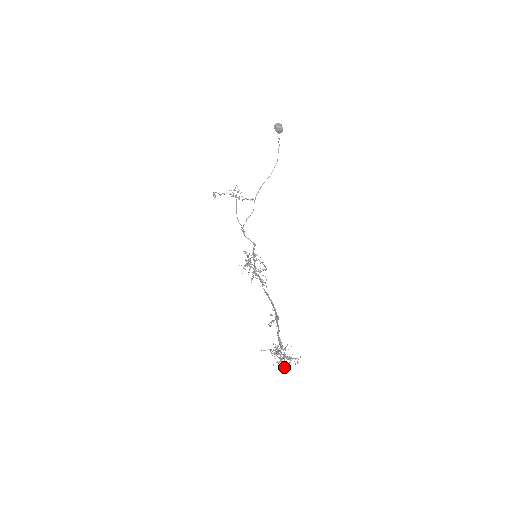
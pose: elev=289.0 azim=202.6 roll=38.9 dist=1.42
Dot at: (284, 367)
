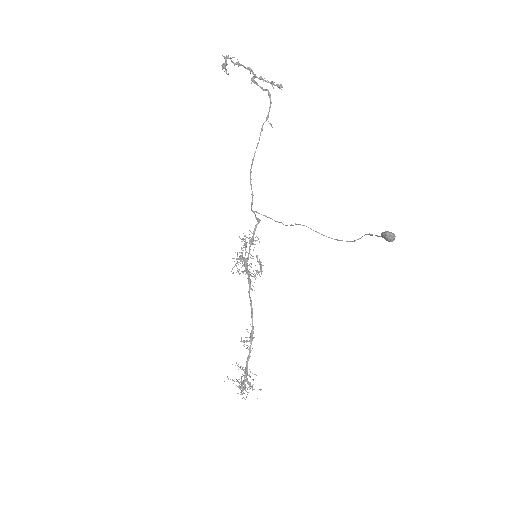
Dot at: occluded
